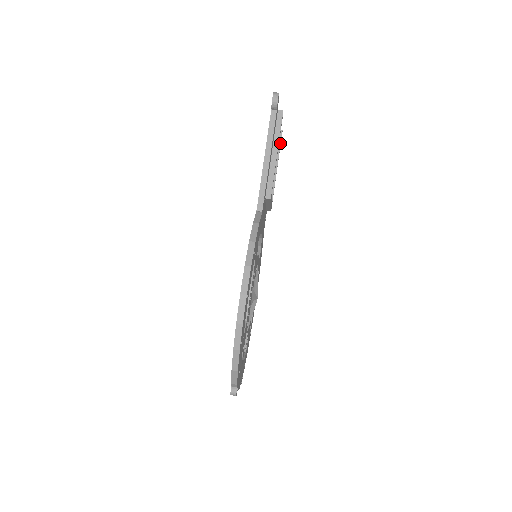
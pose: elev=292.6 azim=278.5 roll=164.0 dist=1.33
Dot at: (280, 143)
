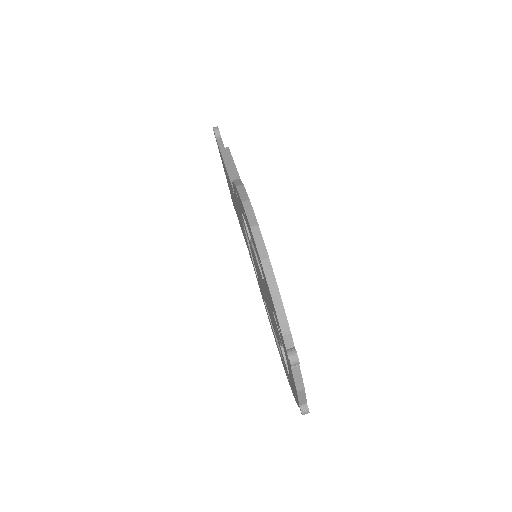
Dot at: occluded
